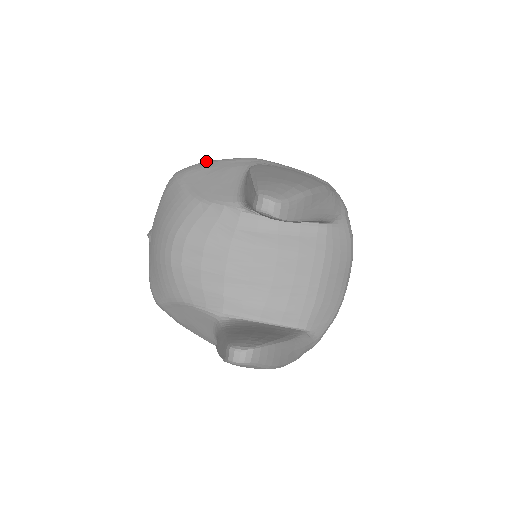
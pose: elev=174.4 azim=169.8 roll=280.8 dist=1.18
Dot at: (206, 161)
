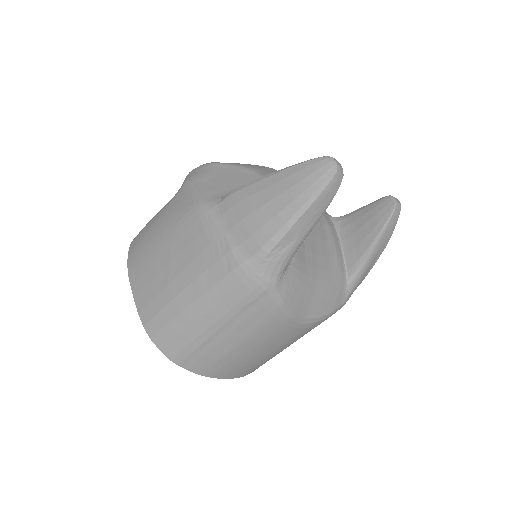
Dot at: occluded
